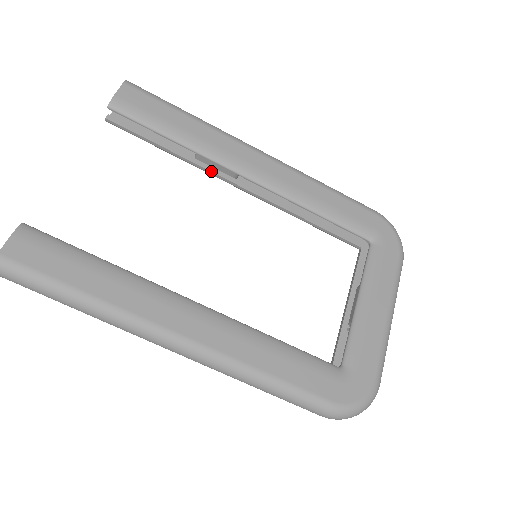
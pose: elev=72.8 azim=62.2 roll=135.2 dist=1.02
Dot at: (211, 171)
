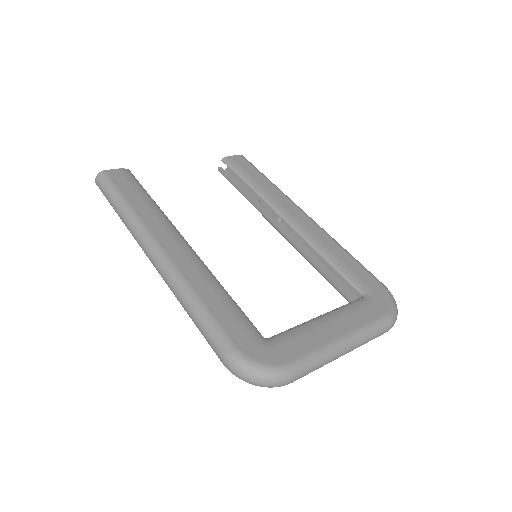
Dot at: (264, 212)
